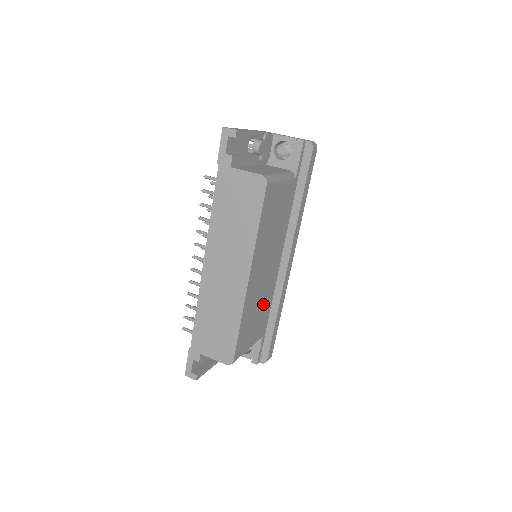
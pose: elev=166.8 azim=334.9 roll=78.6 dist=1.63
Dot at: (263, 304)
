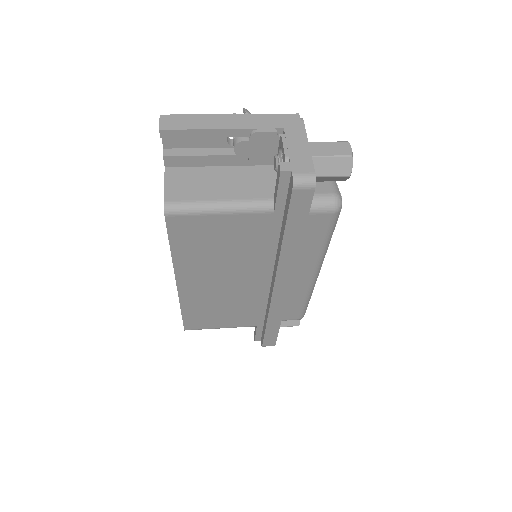
Dot at: (239, 305)
